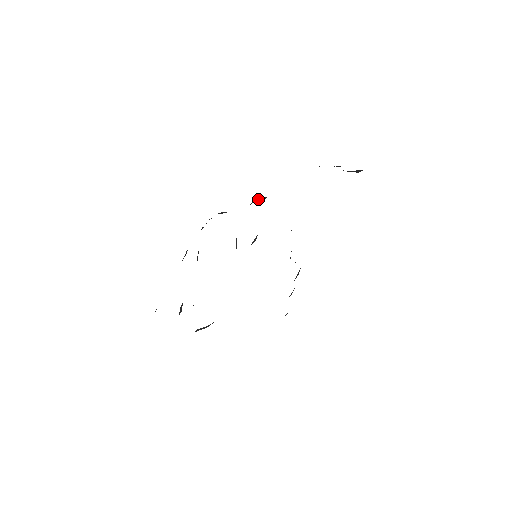
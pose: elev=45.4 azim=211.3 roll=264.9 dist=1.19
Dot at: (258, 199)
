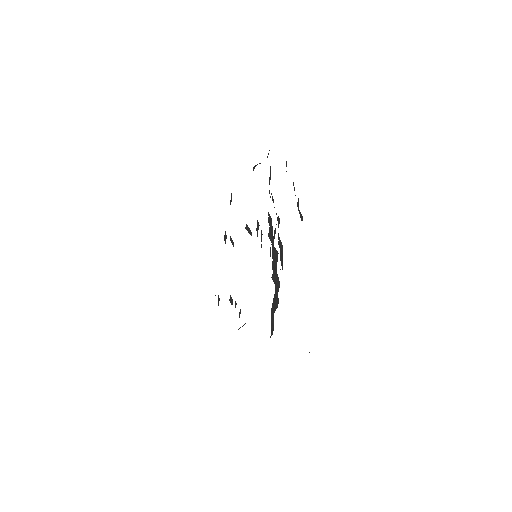
Dot at: (256, 165)
